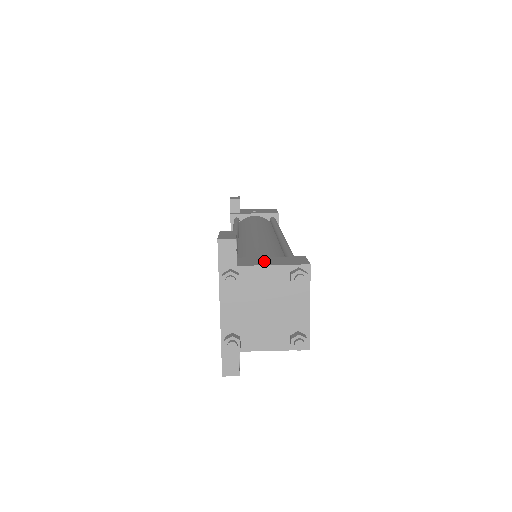
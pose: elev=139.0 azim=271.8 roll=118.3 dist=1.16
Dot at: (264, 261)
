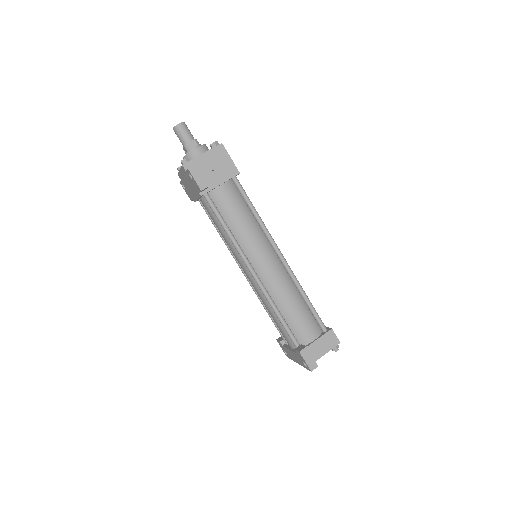
Dot at: (320, 349)
